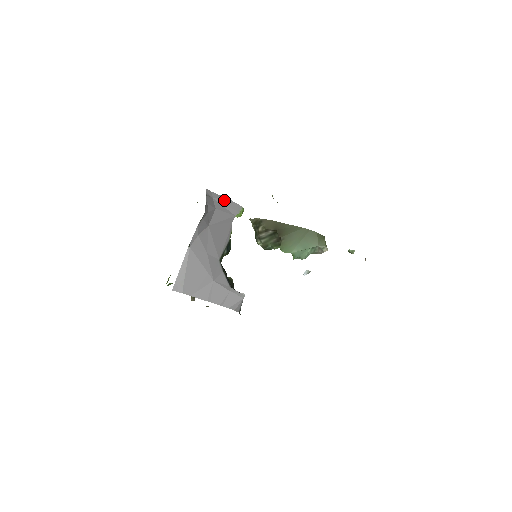
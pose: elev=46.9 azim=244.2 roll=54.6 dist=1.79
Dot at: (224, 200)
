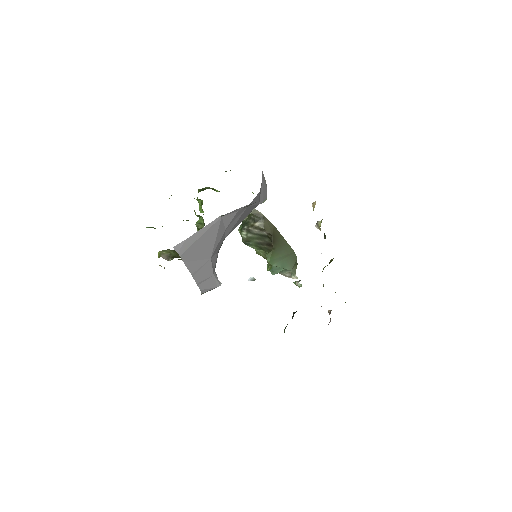
Dot at: (265, 185)
